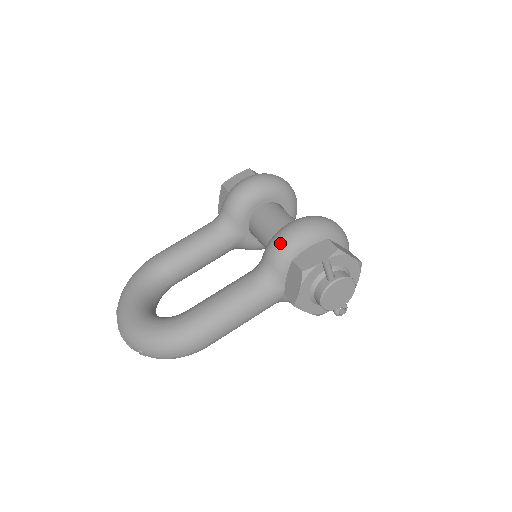
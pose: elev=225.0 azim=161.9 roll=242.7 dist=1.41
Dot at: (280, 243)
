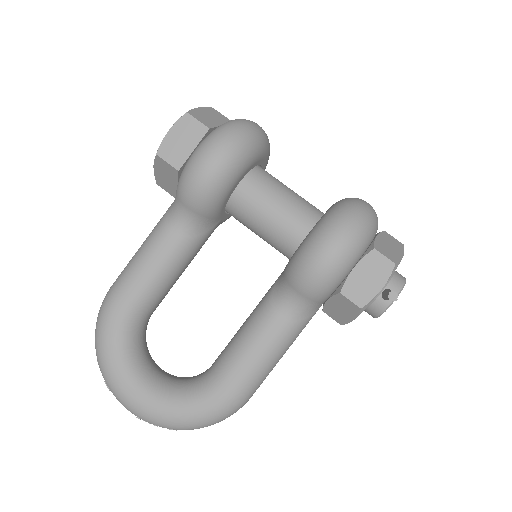
Dot at: (319, 277)
